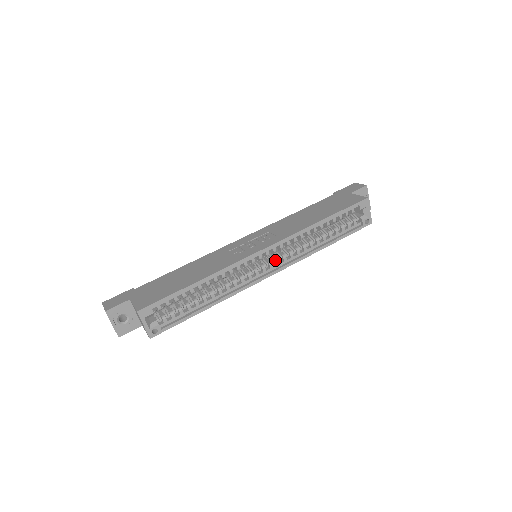
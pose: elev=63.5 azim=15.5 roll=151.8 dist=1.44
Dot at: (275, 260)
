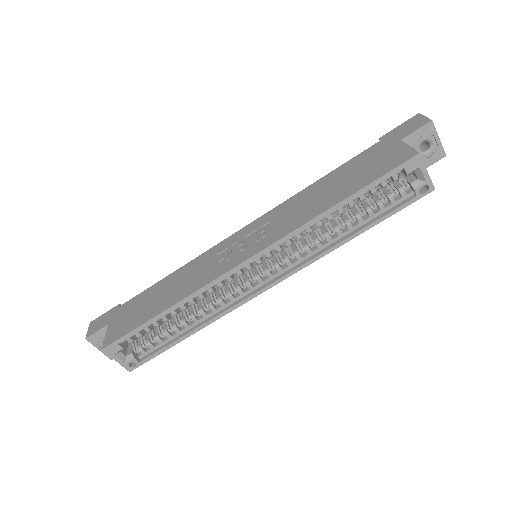
Dot at: (274, 266)
